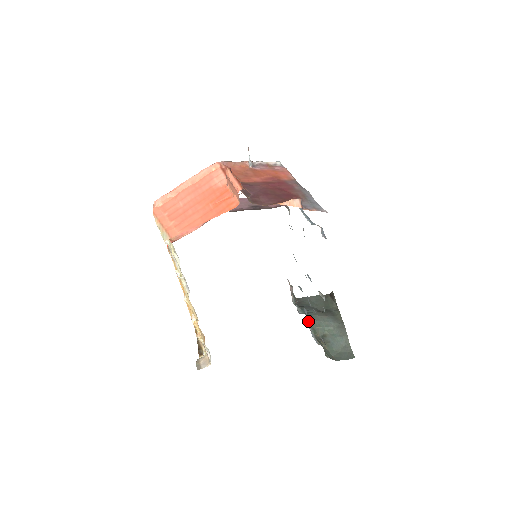
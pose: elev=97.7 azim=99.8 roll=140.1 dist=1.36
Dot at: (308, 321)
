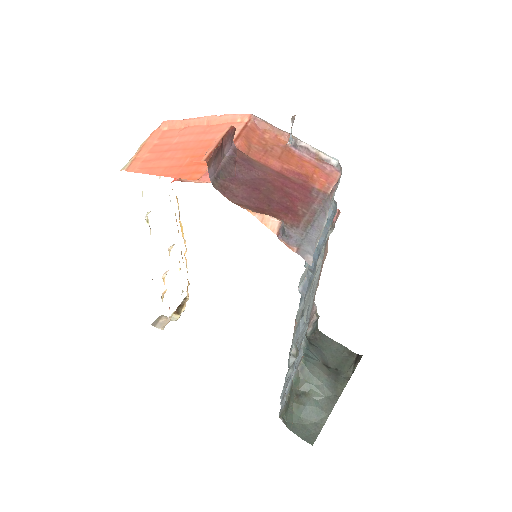
Dot at: (299, 365)
